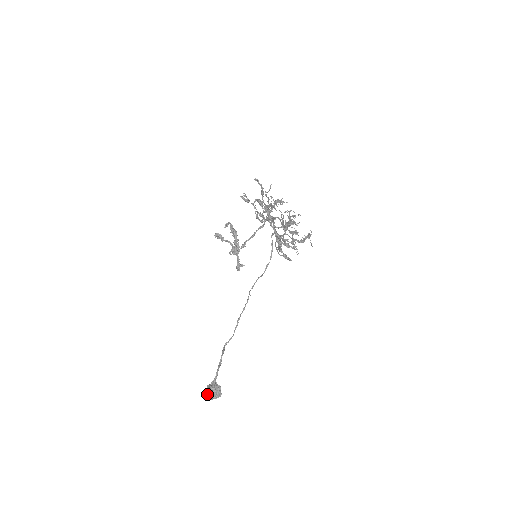
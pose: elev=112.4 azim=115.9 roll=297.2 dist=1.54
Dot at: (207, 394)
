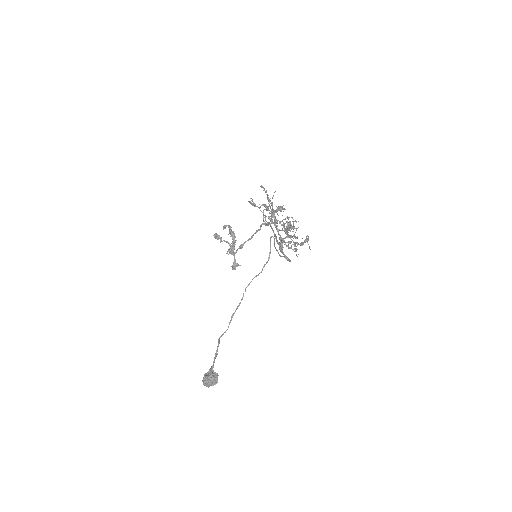
Dot at: (205, 381)
